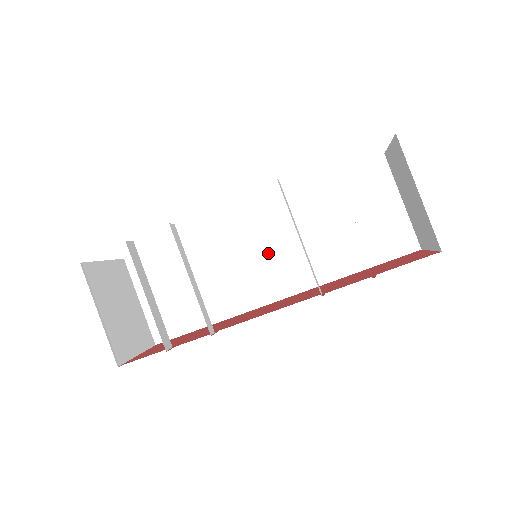
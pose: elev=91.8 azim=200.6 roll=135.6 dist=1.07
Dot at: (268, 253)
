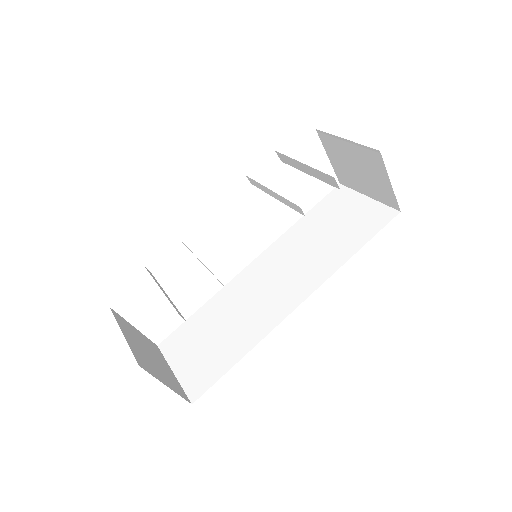
Dot at: (277, 279)
